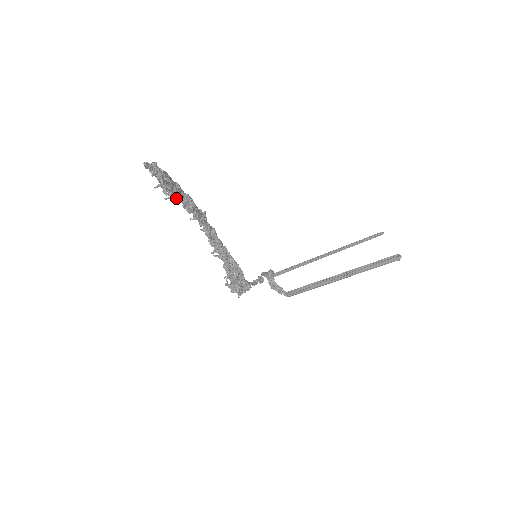
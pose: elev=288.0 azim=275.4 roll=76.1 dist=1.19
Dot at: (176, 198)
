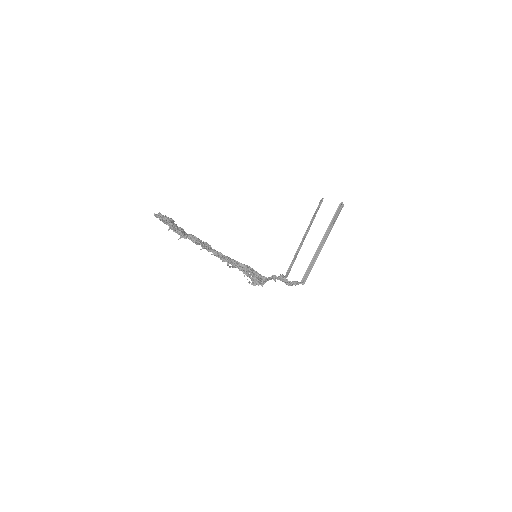
Dot at: (184, 235)
